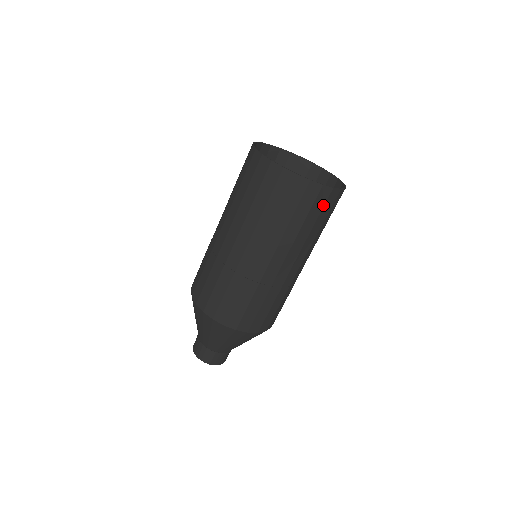
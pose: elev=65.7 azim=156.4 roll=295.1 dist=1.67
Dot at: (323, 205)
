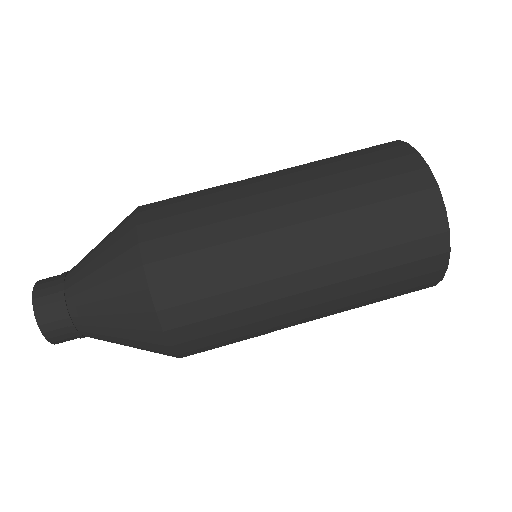
Dot at: (409, 292)
